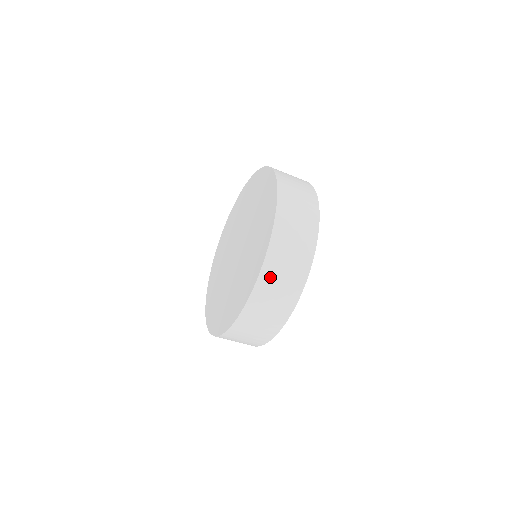
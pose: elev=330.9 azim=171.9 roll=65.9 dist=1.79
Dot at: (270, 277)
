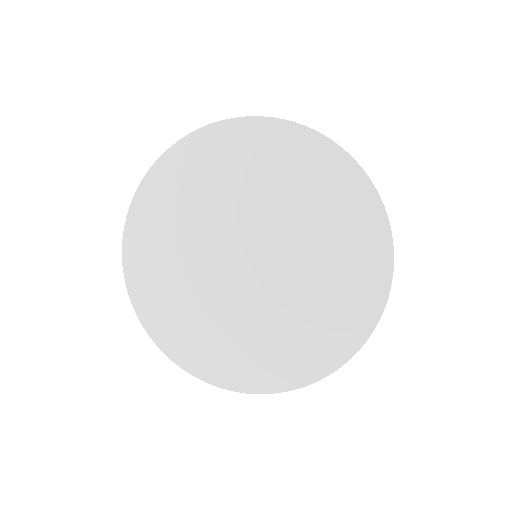
Dot at: occluded
